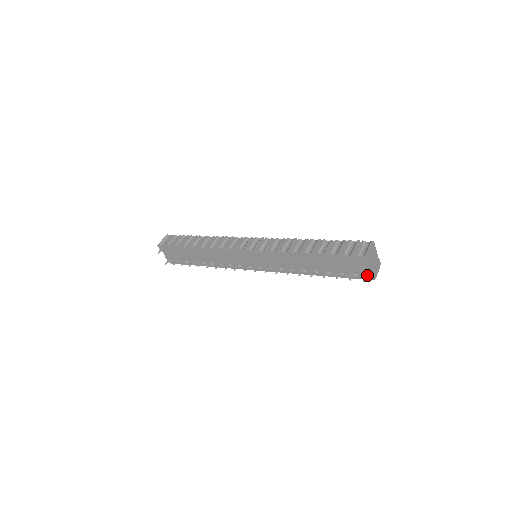
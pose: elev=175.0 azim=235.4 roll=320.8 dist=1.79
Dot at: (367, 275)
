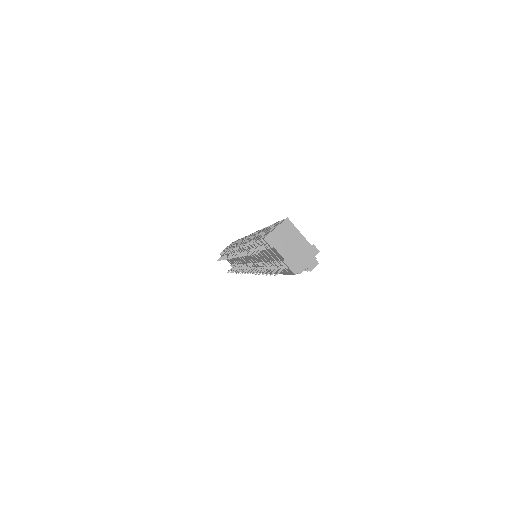
Dot at: (284, 267)
